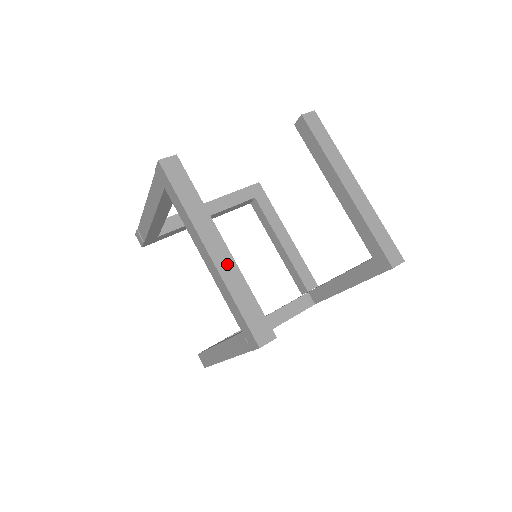
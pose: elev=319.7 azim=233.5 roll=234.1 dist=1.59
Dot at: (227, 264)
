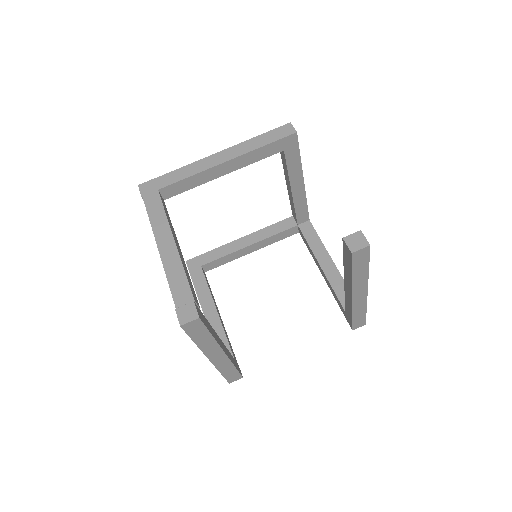
Dot at: (222, 361)
